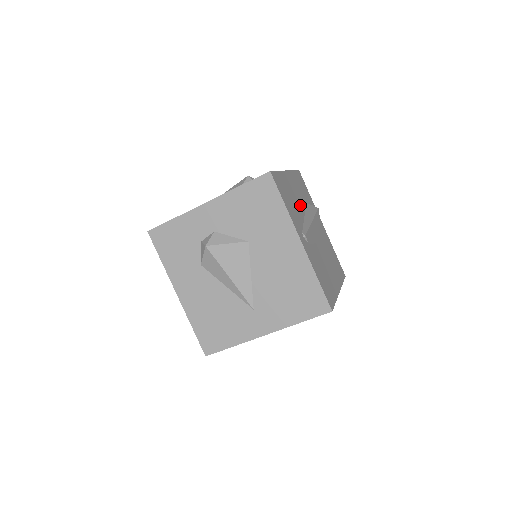
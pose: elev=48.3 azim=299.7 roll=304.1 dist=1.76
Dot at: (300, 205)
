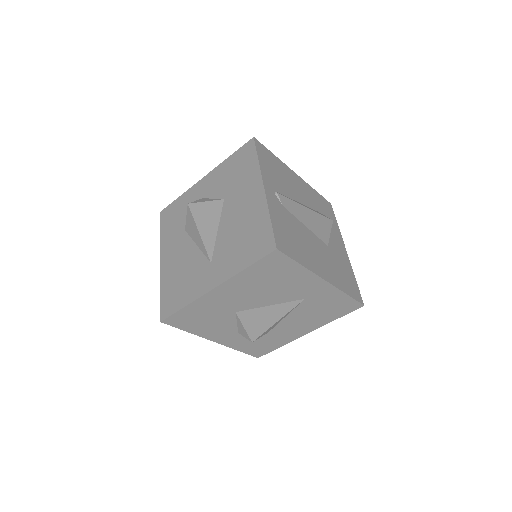
Dot at: (299, 196)
